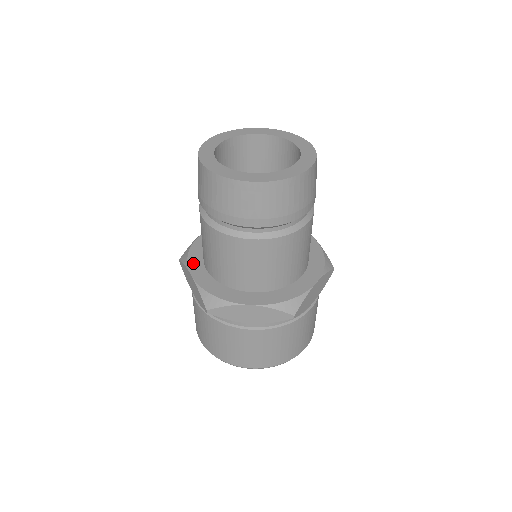
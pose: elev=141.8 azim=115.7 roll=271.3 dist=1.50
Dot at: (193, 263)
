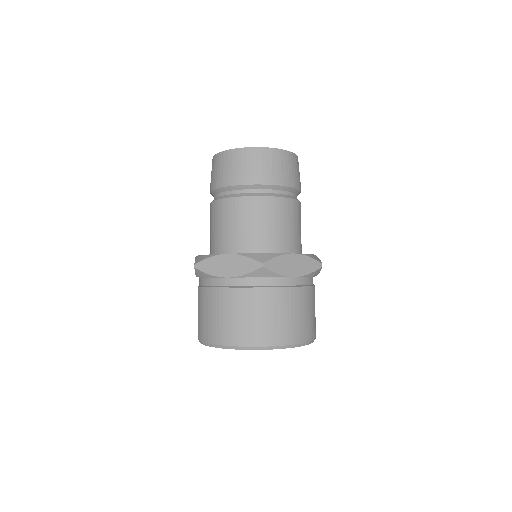
Dot at: occluded
